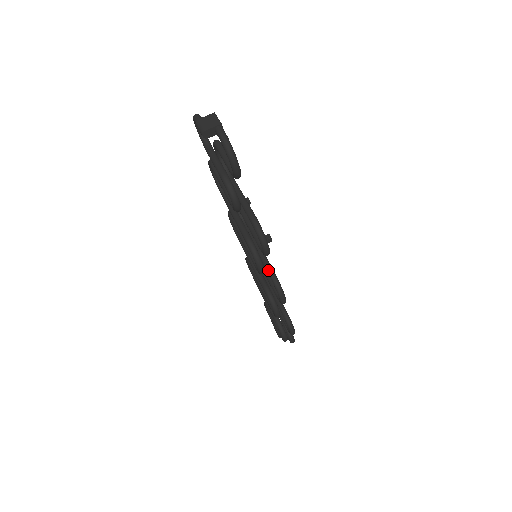
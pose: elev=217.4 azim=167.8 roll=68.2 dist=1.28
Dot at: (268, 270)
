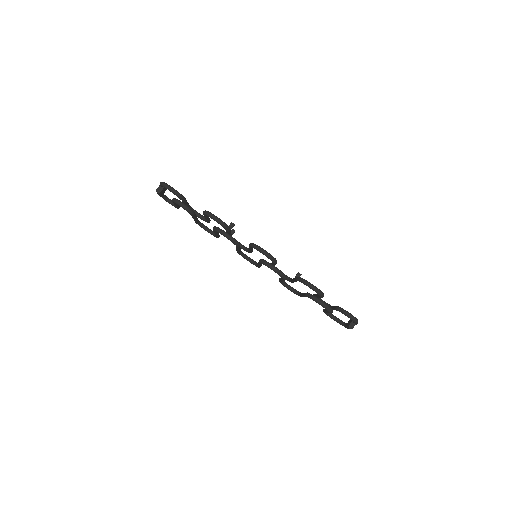
Dot at: (249, 246)
